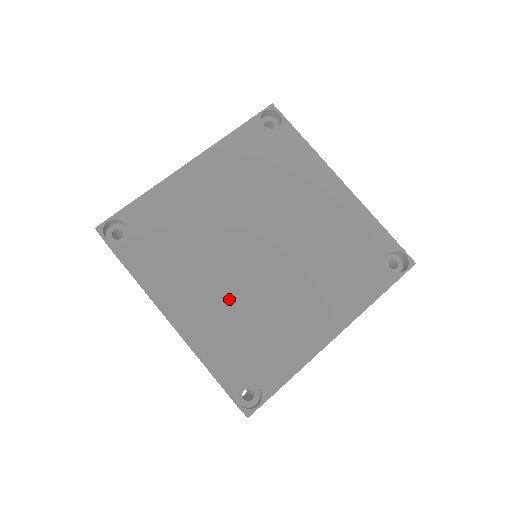
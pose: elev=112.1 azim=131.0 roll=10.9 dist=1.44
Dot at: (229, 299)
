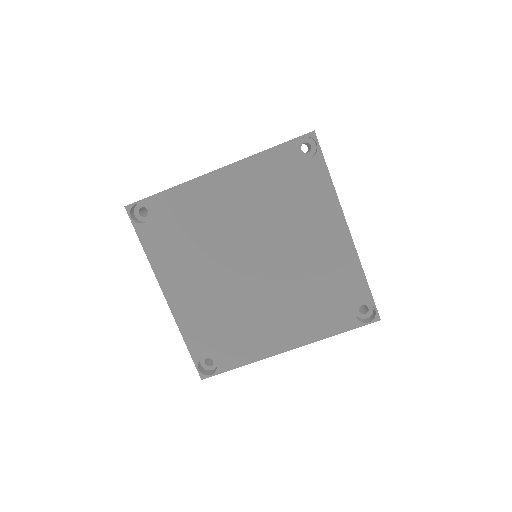
Dot at: (214, 296)
